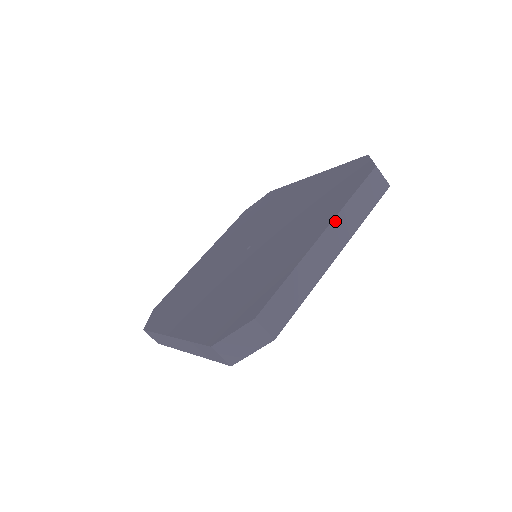
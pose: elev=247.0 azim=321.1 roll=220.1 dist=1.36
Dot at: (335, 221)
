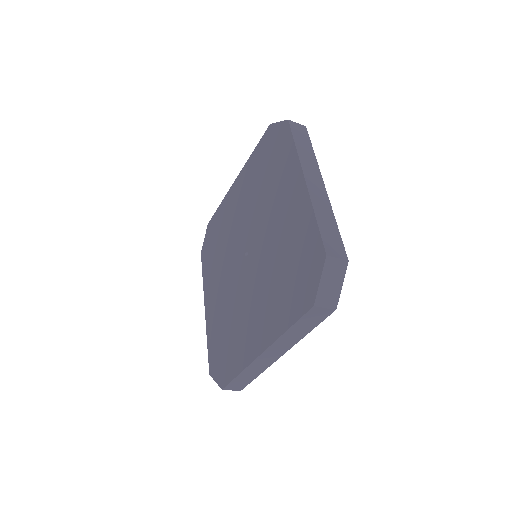
Dot at: (273, 345)
